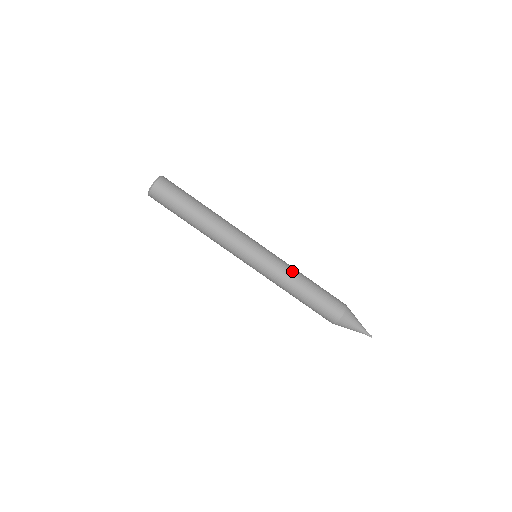
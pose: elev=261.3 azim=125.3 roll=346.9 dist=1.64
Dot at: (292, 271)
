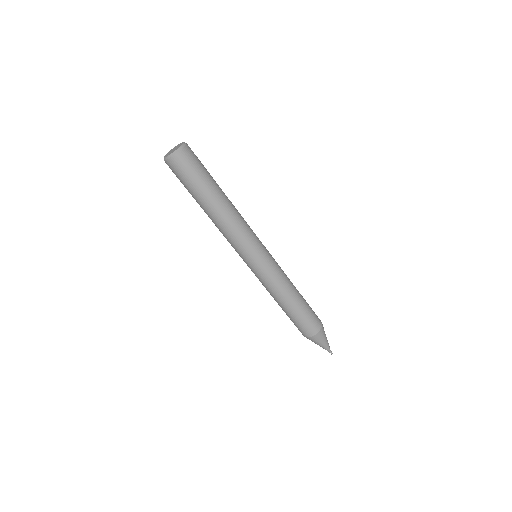
Dot at: (288, 278)
